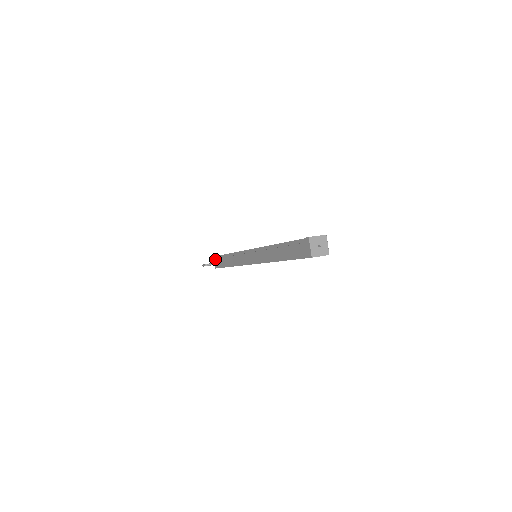
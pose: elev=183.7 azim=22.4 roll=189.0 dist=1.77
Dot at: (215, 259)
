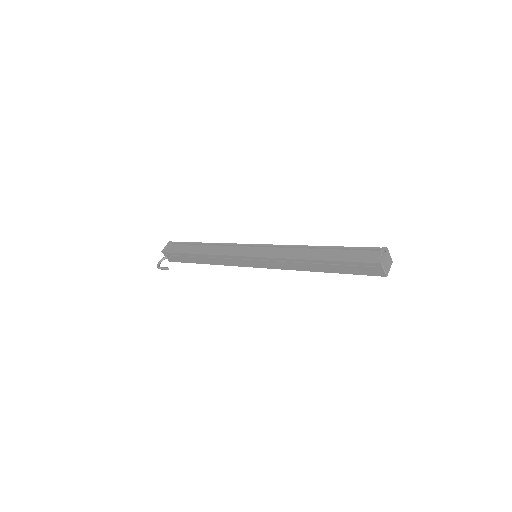
Dot at: (167, 254)
